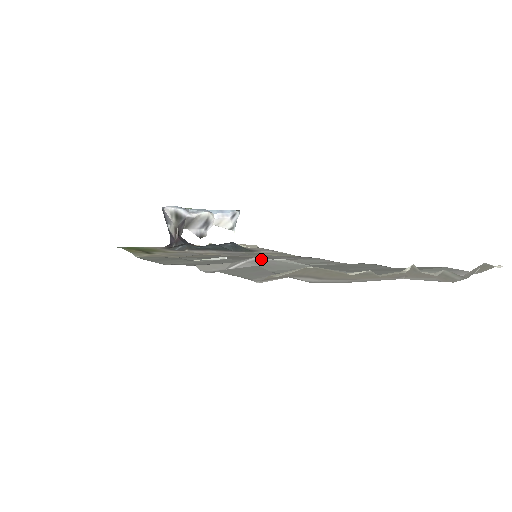
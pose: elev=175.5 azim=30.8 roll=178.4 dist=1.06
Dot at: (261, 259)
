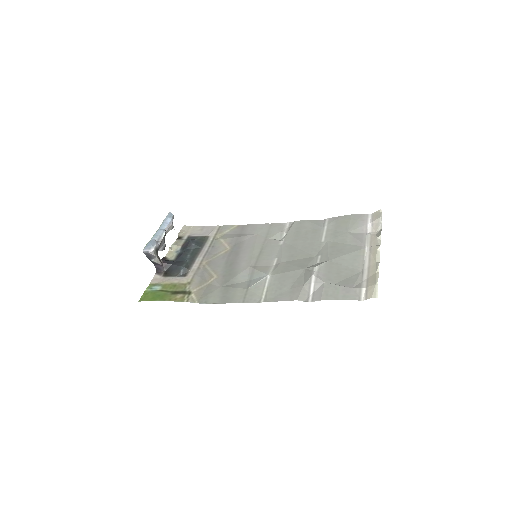
Dot at: (316, 276)
